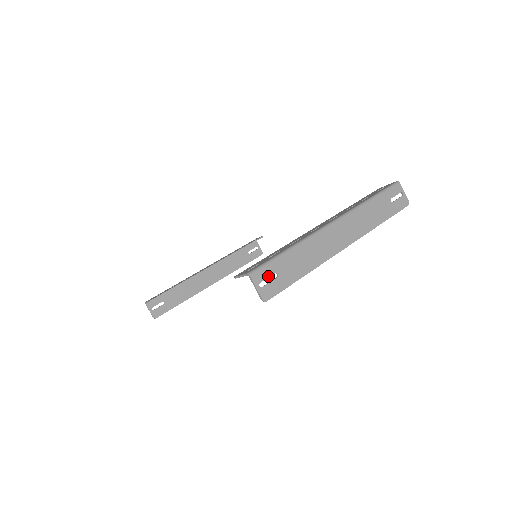
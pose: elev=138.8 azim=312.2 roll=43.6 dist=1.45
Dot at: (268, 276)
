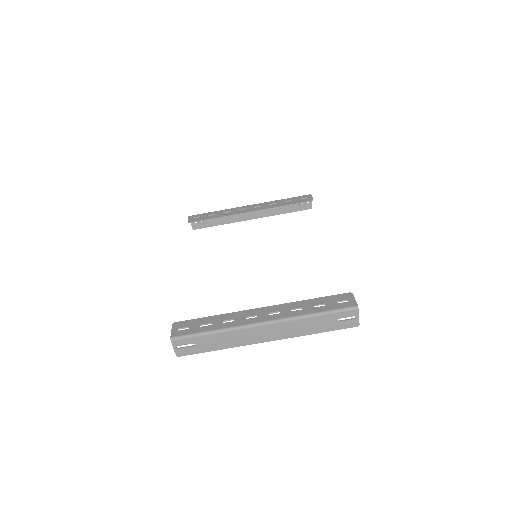
Dot at: (186, 344)
